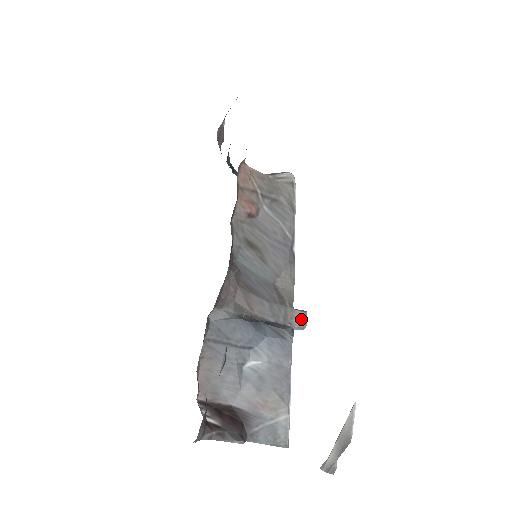
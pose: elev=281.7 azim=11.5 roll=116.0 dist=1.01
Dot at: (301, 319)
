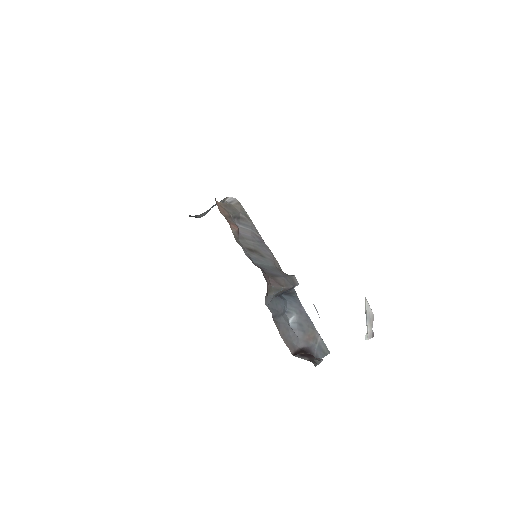
Dot at: (296, 280)
